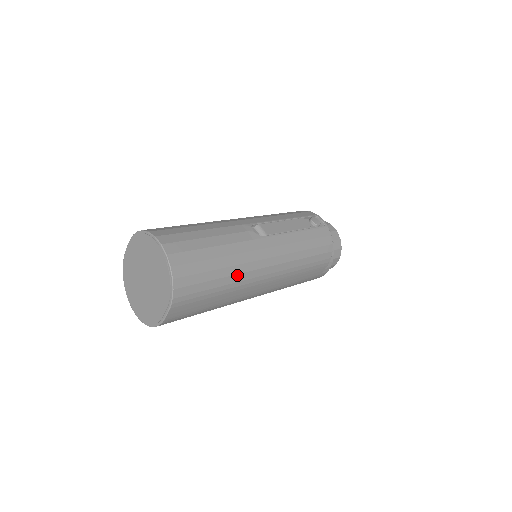
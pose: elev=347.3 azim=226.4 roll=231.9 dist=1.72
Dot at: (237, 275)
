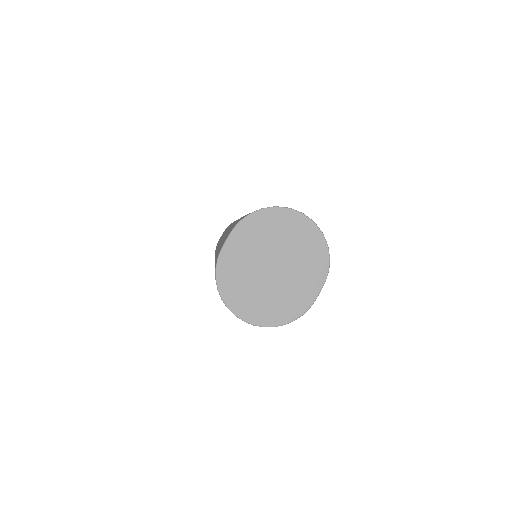
Dot at: occluded
